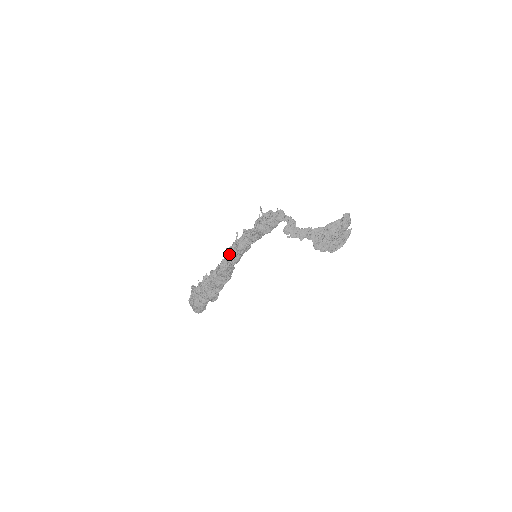
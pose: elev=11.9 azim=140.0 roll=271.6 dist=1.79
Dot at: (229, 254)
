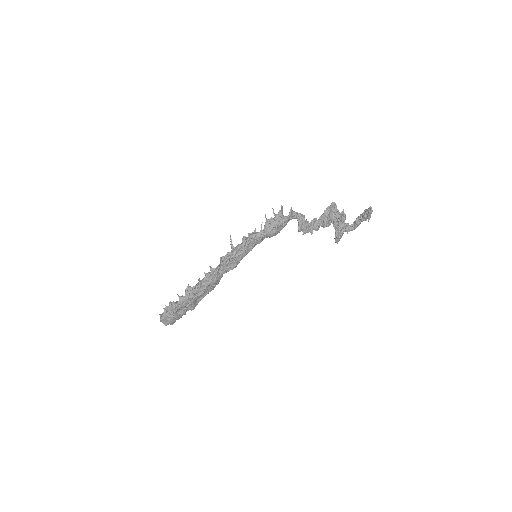
Dot at: (228, 262)
